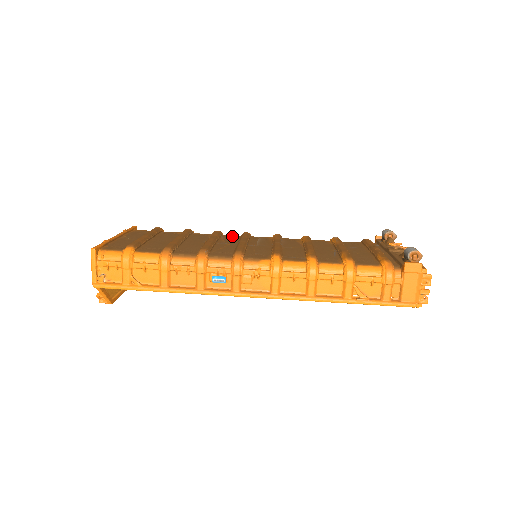
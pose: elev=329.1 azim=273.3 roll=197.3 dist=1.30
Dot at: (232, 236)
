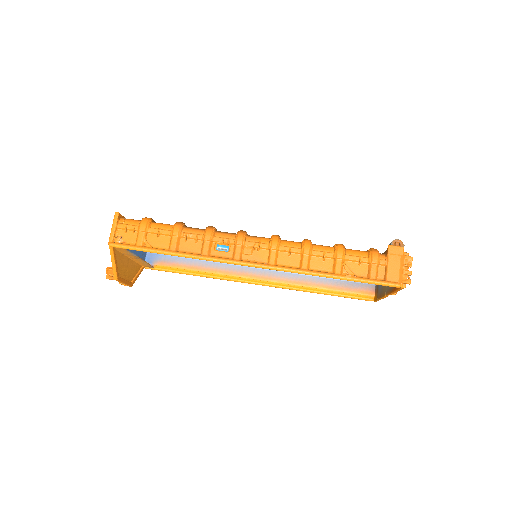
Dot at: occluded
